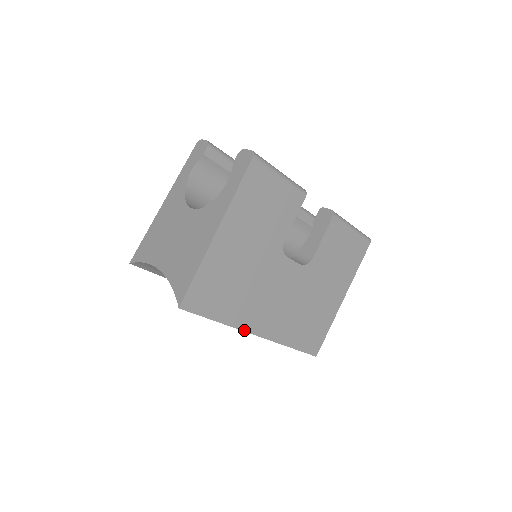
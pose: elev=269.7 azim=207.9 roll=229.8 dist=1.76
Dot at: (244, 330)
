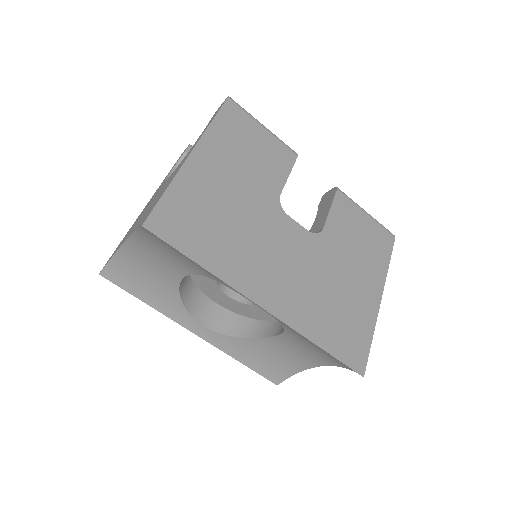
Dot at: (241, 292)
